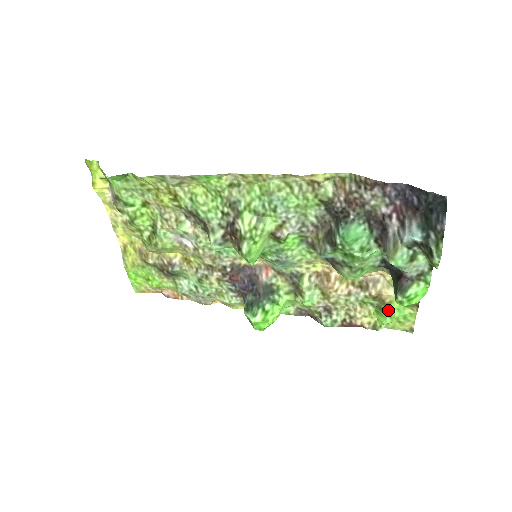
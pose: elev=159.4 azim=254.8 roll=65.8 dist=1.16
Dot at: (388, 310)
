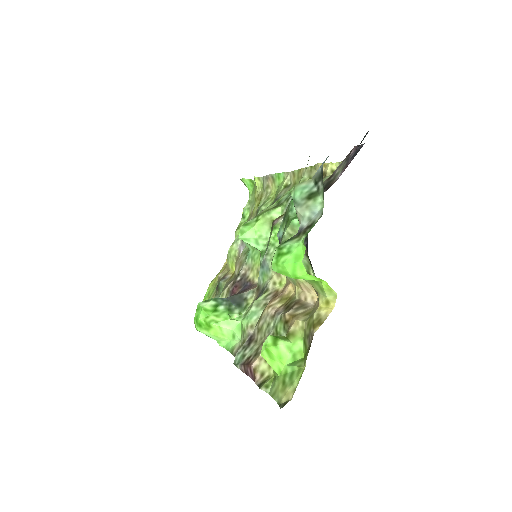
Dot at: (281, 337)
